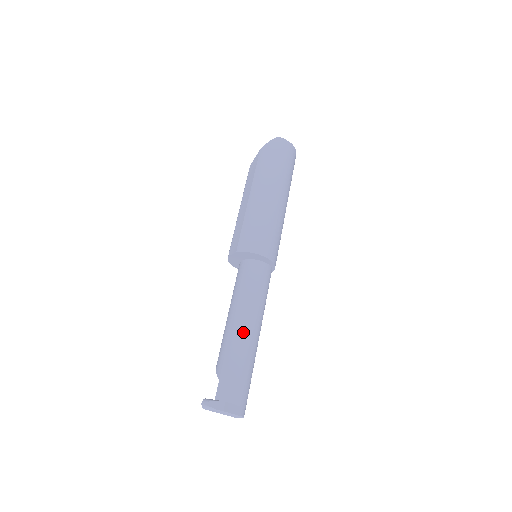
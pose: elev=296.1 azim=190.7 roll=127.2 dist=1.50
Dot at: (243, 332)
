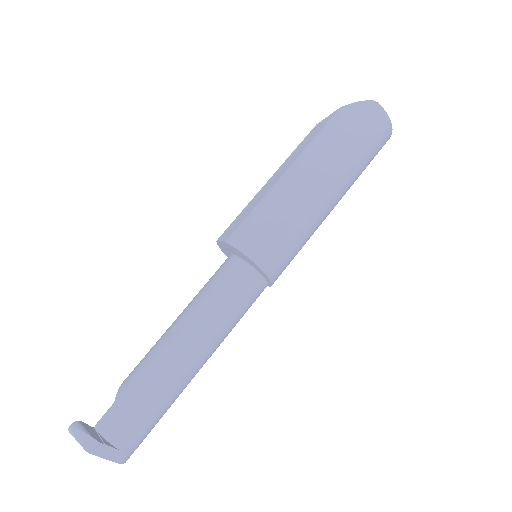
Dot at: (177, 355)
